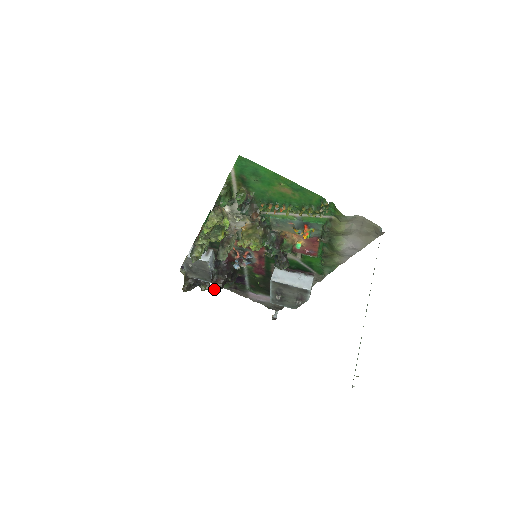
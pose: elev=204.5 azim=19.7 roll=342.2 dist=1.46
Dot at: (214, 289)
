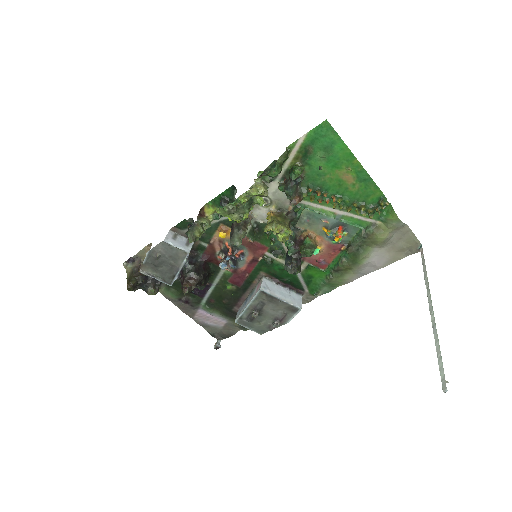
Dot at: (186, 288)
